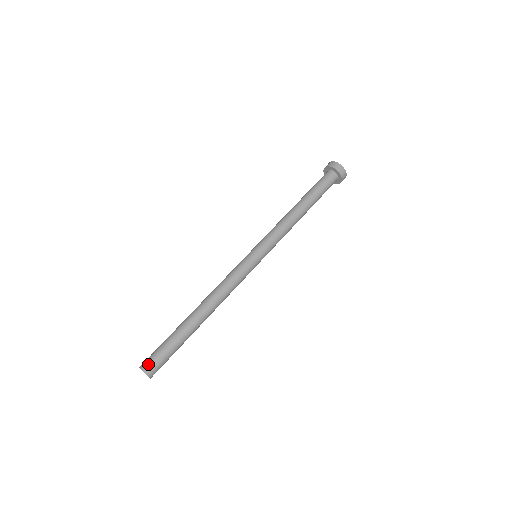
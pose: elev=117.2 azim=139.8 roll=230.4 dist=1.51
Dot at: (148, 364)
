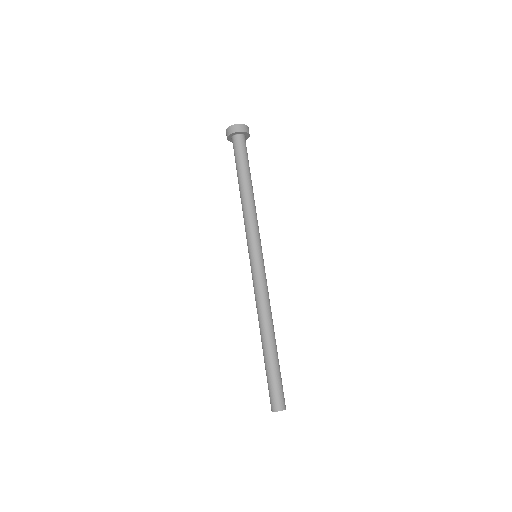
Dot at: (280, 403)
